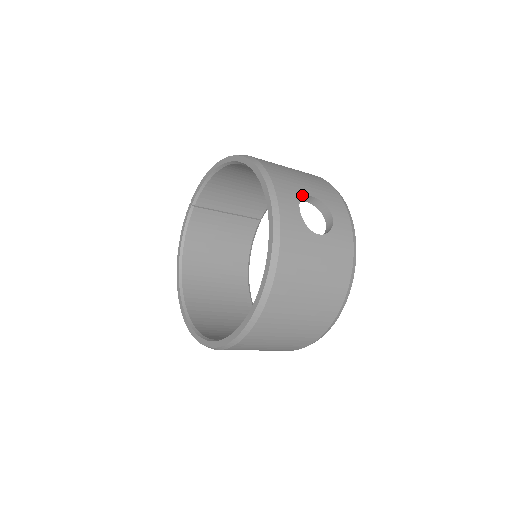
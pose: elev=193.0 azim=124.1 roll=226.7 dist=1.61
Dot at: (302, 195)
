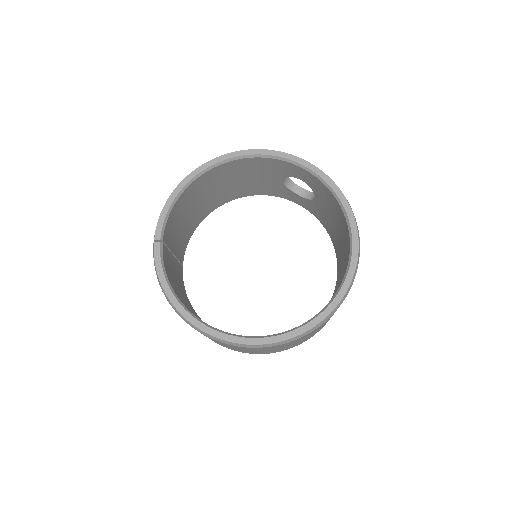
Dot at: occluded
